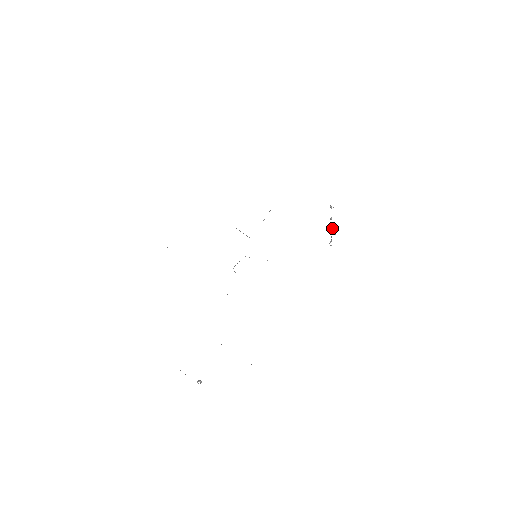
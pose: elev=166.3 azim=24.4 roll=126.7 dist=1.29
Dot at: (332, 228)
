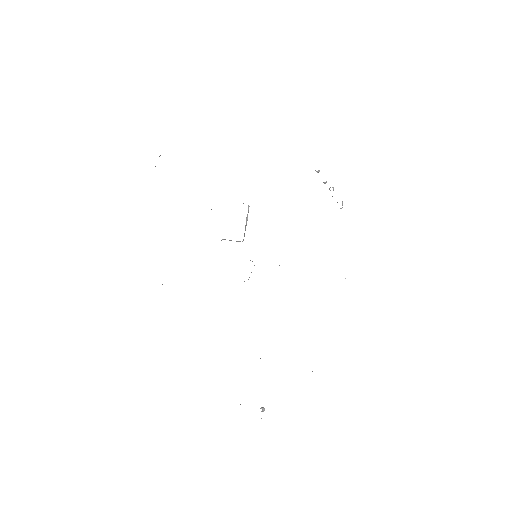
Dot at: occluded
